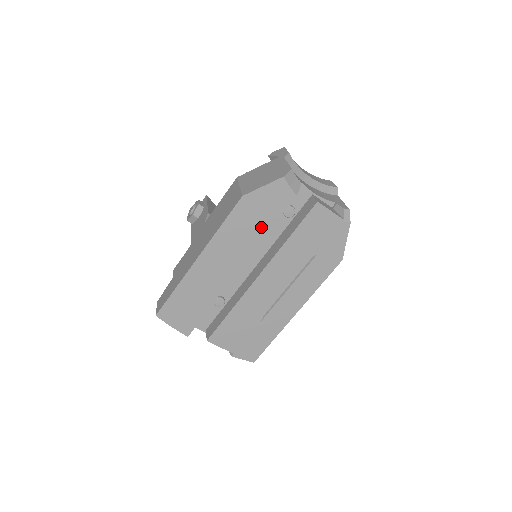
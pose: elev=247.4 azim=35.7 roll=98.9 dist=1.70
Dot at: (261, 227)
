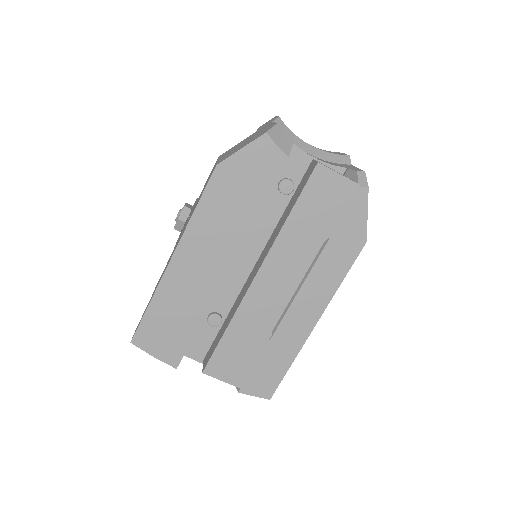
Dot at: (248, 206)
